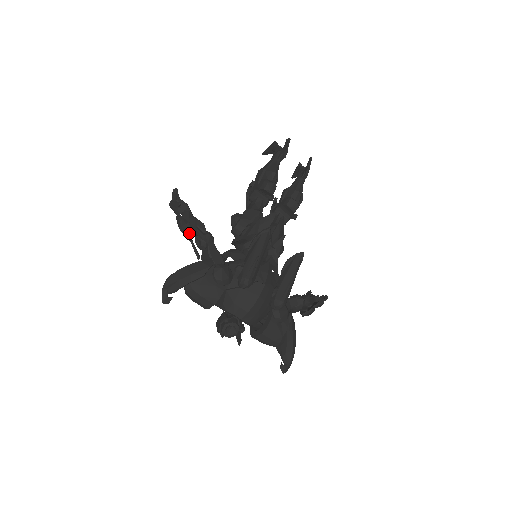
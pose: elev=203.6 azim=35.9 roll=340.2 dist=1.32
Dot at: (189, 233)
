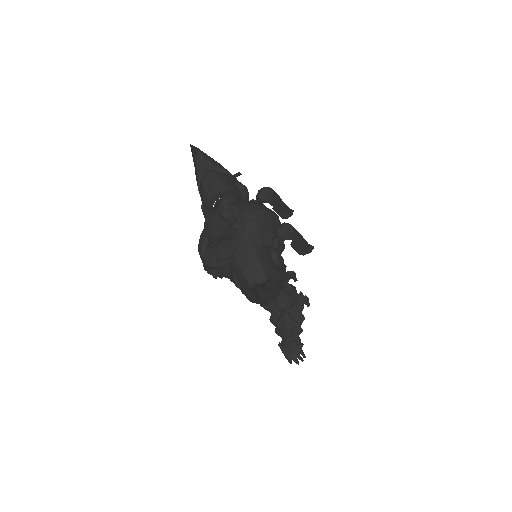
Dot at: occluded
